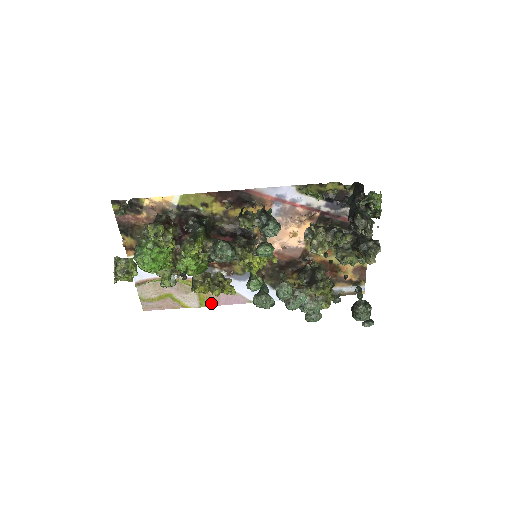
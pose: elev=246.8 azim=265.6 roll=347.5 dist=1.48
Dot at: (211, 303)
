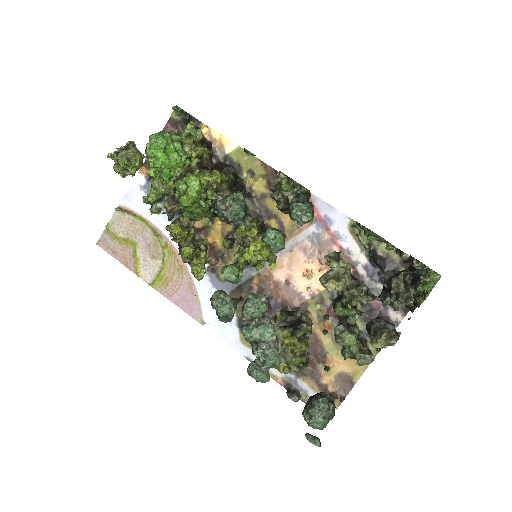
Dot at: (164, 290)
